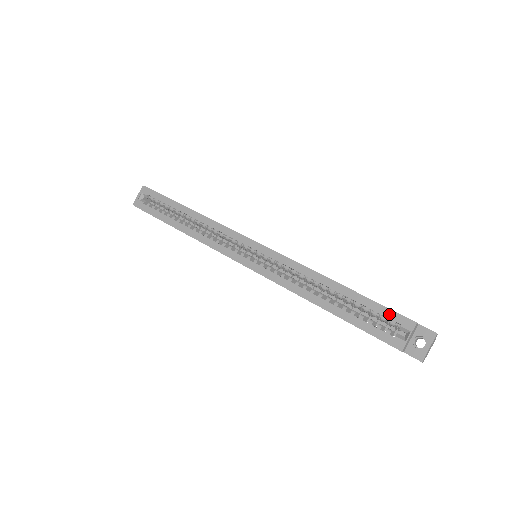
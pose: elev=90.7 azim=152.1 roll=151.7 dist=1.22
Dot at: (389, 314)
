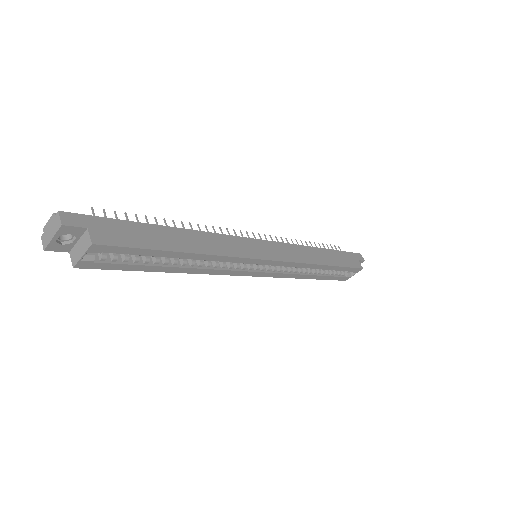
Dot at: (351, 270)
